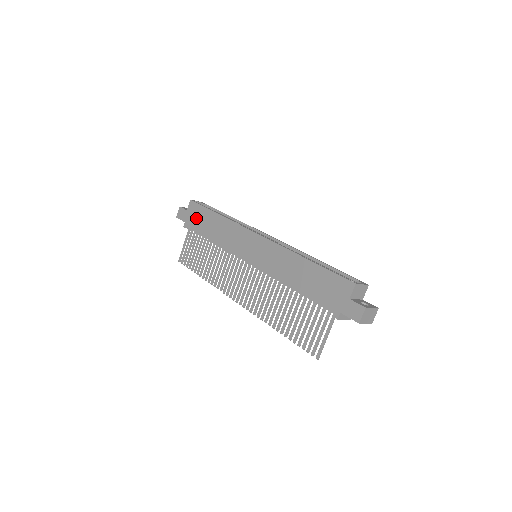
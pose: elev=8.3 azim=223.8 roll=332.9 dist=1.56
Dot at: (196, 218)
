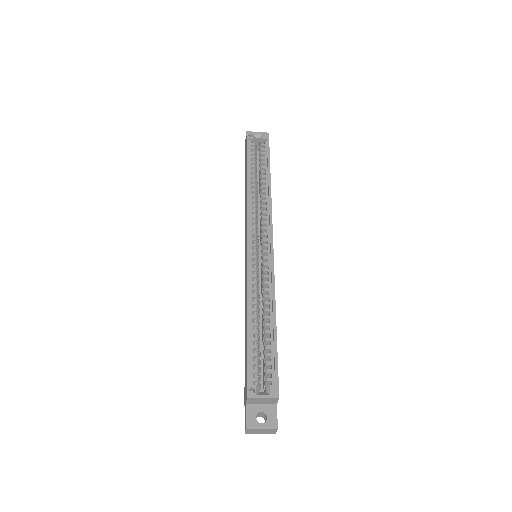
Dot at: occluded
